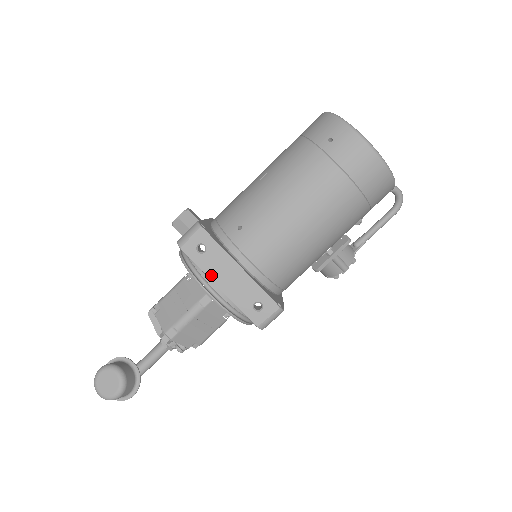
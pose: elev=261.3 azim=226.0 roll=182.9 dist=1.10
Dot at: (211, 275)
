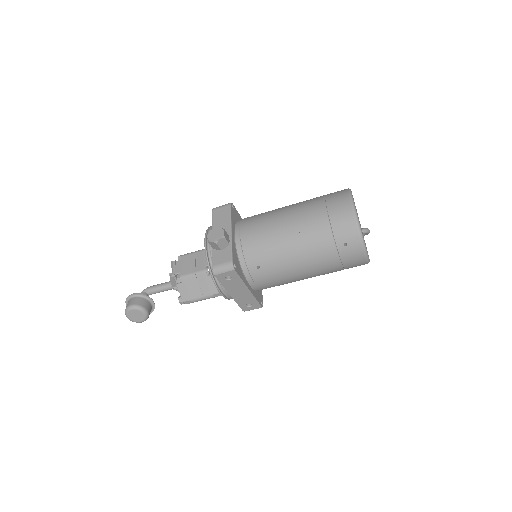
Dot at: (228, 289)
